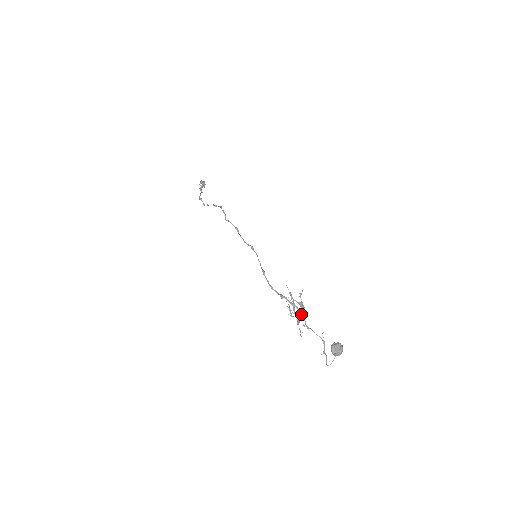
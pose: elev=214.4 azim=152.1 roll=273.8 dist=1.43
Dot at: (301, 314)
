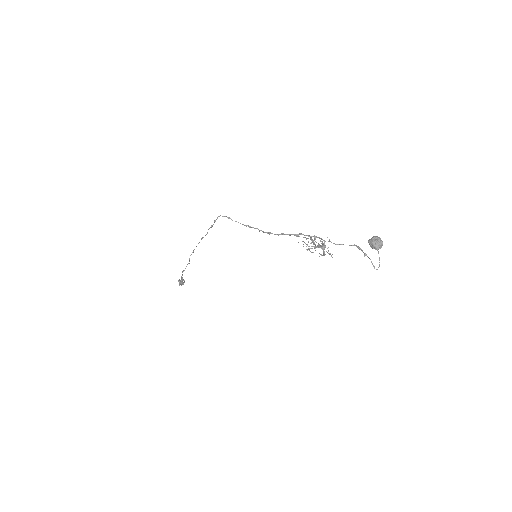
Dot at: (323, 244)
